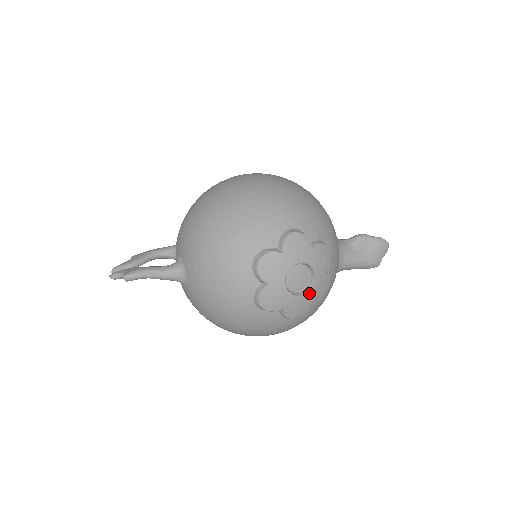
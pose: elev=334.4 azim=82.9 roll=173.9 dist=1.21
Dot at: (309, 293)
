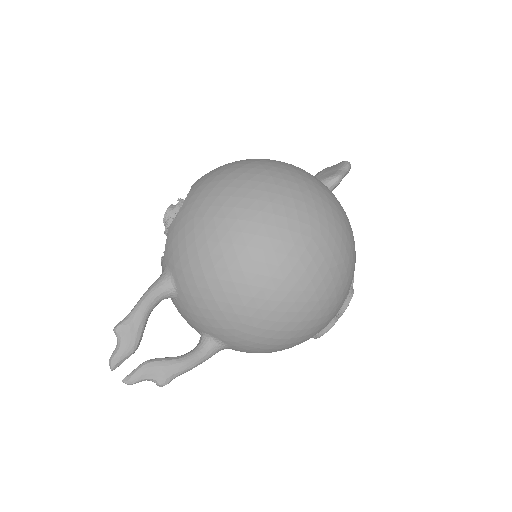
Dot at: occluded
